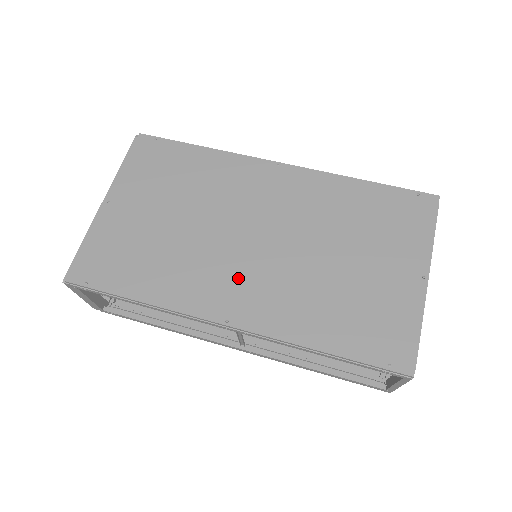
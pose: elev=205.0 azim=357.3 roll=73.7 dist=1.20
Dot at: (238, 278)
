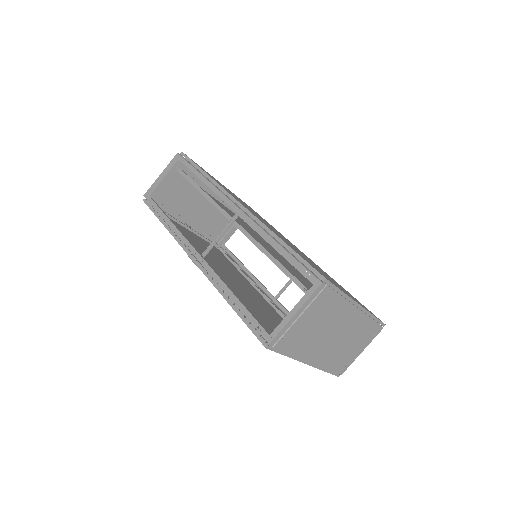
Dot at: (258, 217)
